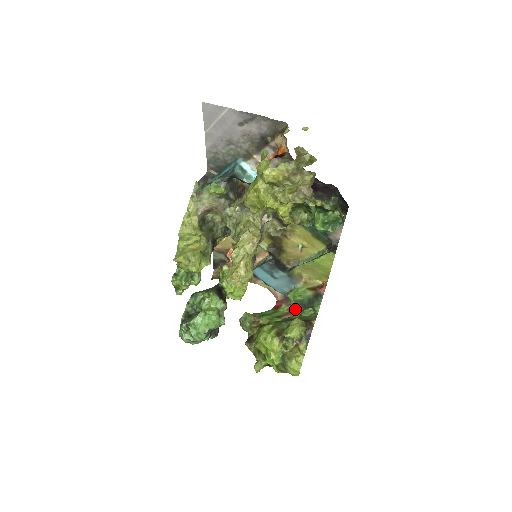
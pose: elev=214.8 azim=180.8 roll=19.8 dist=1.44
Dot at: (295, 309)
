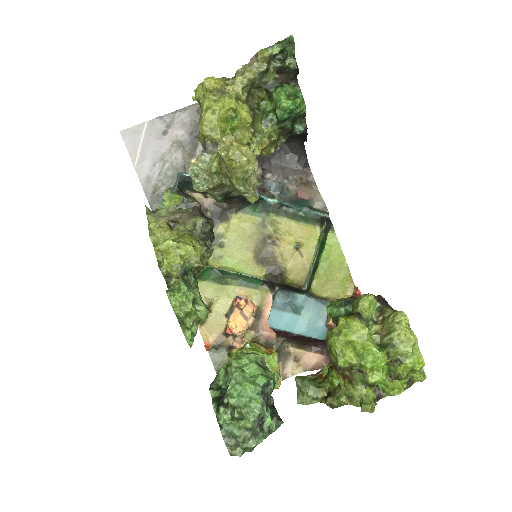
Dot at: (346, 311)
